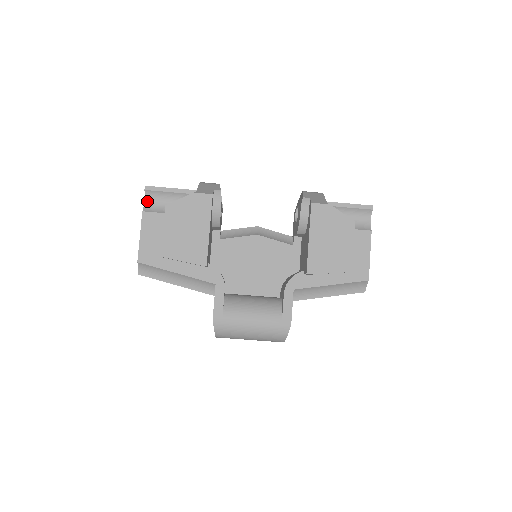
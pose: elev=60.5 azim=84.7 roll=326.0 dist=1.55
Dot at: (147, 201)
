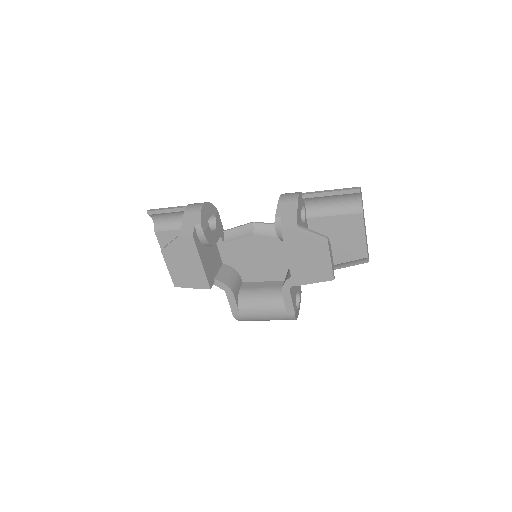
Dot at: (155, 221)
